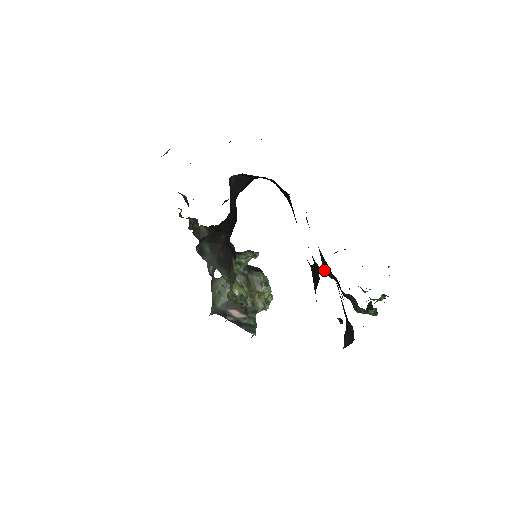
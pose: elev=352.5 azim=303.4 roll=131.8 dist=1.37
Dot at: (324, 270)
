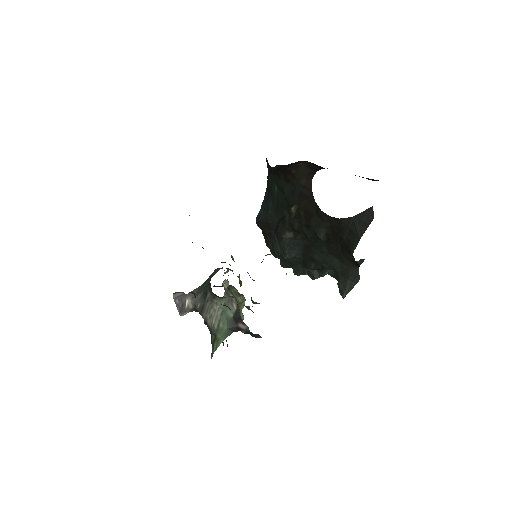
Dot at: (289, 254)
